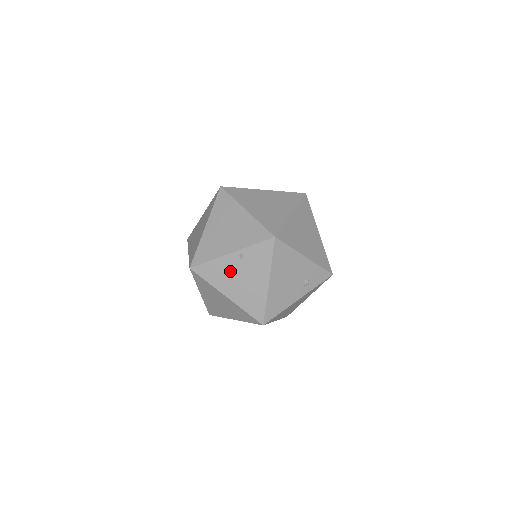
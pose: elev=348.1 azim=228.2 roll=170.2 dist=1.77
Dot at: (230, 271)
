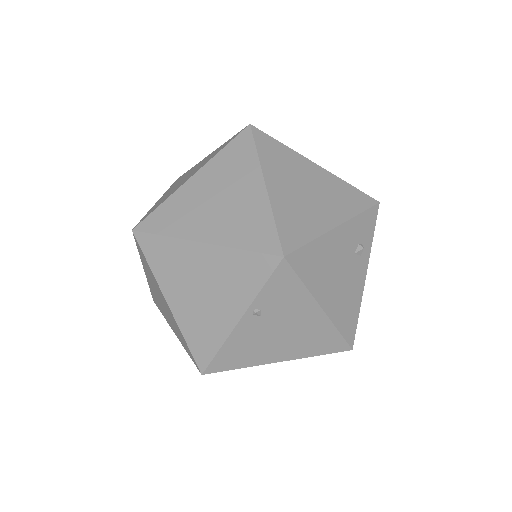
Dot at: (257, 338)
